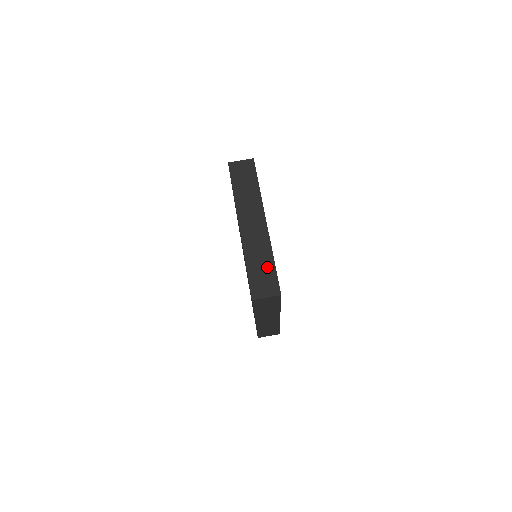
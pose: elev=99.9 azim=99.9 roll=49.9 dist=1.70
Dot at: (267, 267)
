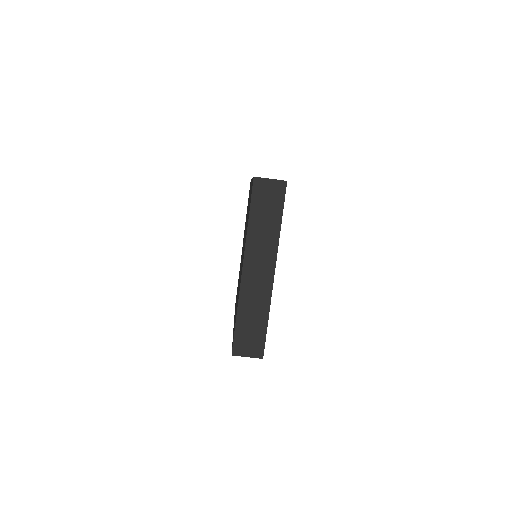
Dot at: (258, 325)
